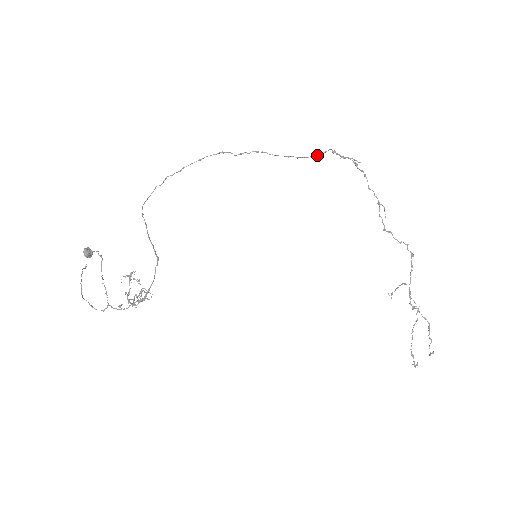
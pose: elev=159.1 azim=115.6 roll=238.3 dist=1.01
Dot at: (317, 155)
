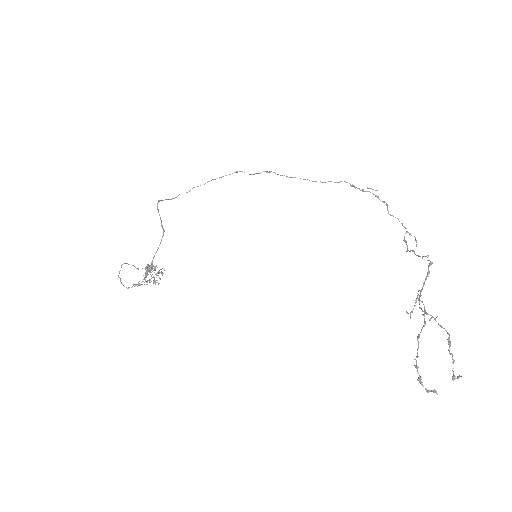
Dot at: (328, 181)
